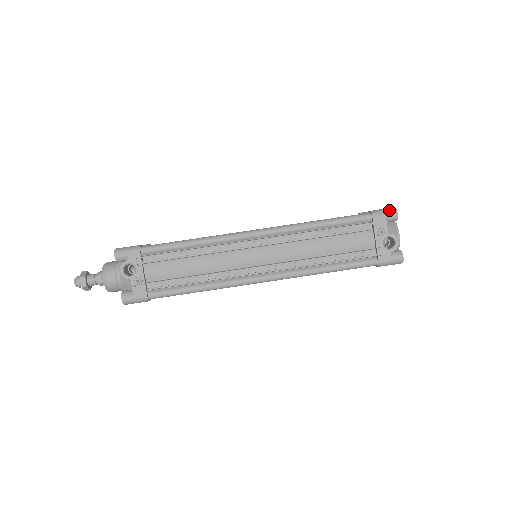
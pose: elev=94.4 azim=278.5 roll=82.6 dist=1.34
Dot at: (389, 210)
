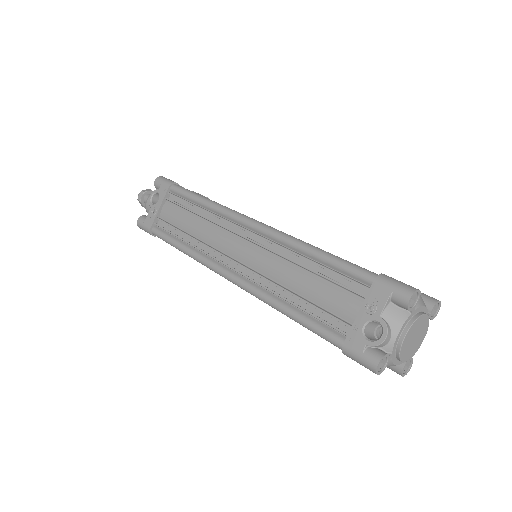
Dot at: (403, 286)
